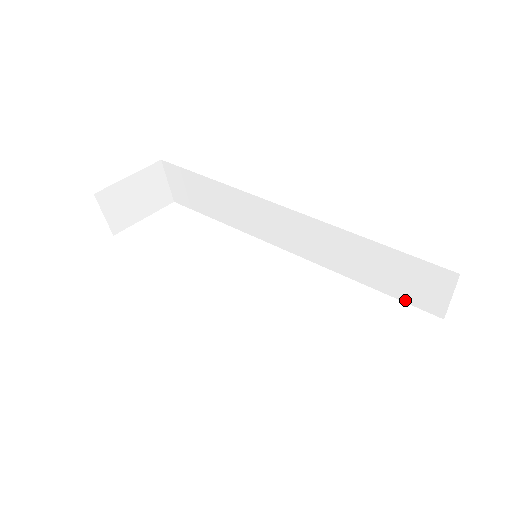
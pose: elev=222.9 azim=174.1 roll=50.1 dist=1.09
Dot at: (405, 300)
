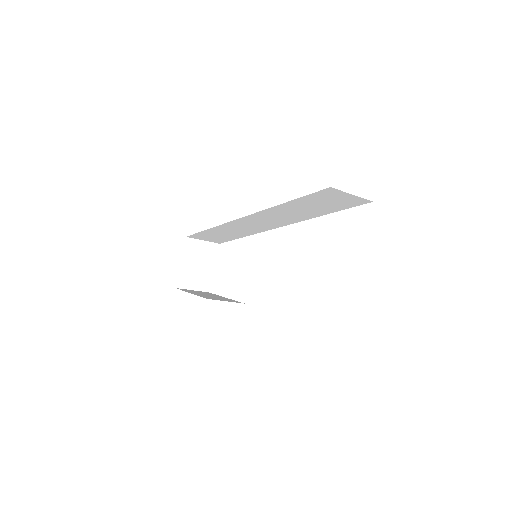
Dot at: (346, 208)
